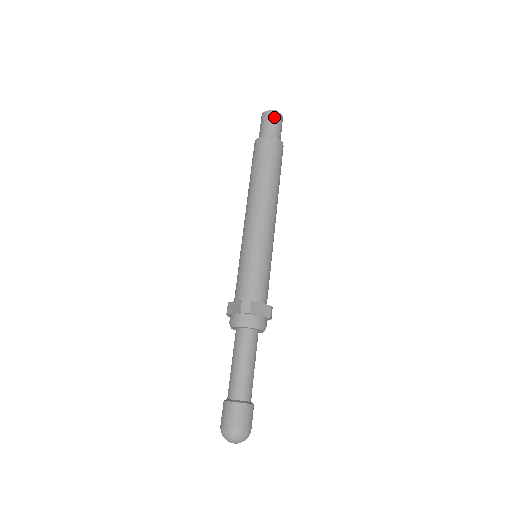
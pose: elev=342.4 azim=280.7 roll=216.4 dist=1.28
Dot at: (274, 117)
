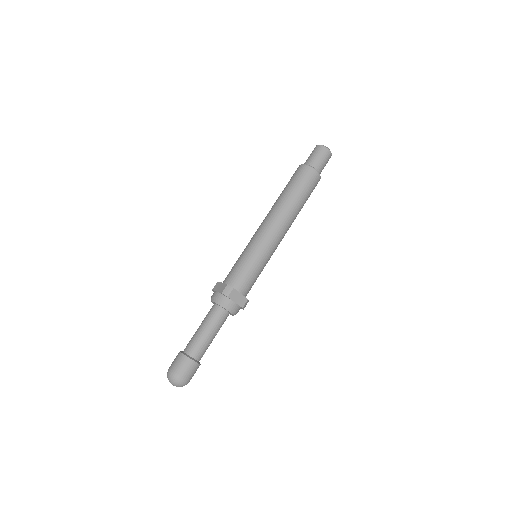
Dot at: (324, 153)
